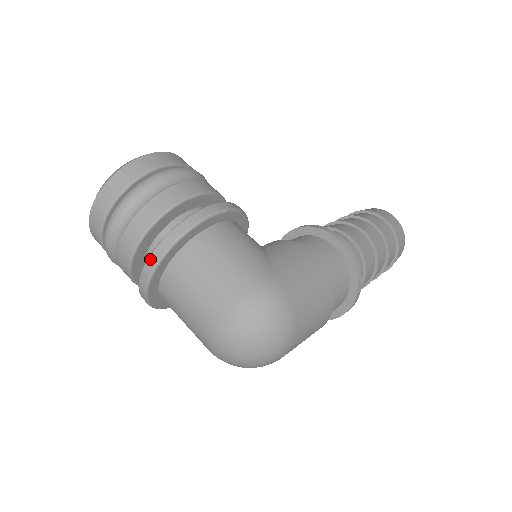
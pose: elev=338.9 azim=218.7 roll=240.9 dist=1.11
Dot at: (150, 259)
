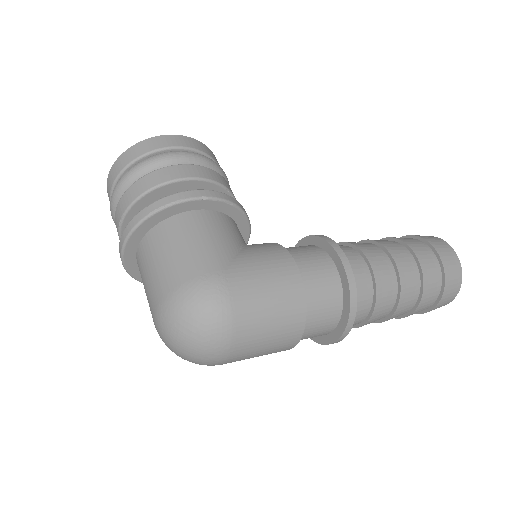
Dot at: (124, 231)
